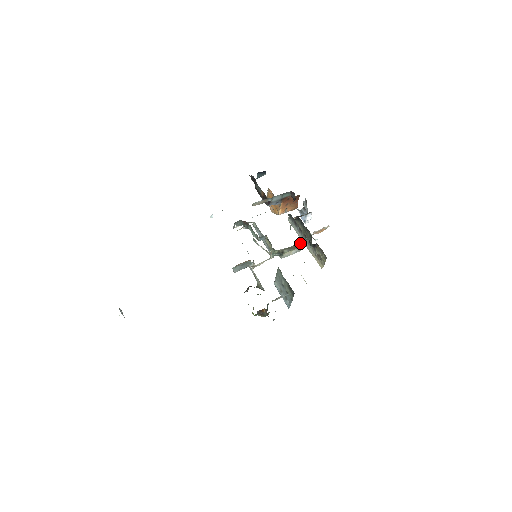
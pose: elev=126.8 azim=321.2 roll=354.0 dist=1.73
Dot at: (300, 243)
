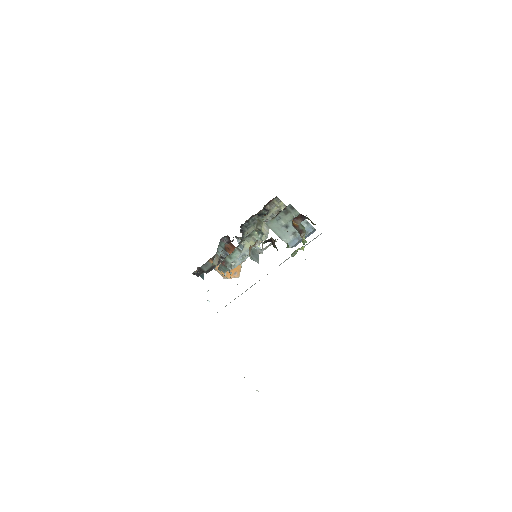
Dot at: (258, 219)
